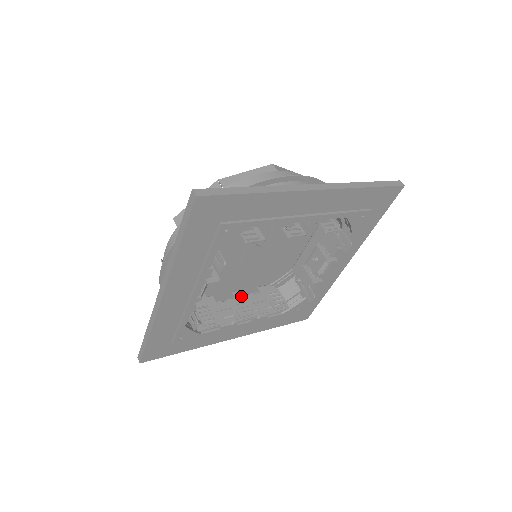
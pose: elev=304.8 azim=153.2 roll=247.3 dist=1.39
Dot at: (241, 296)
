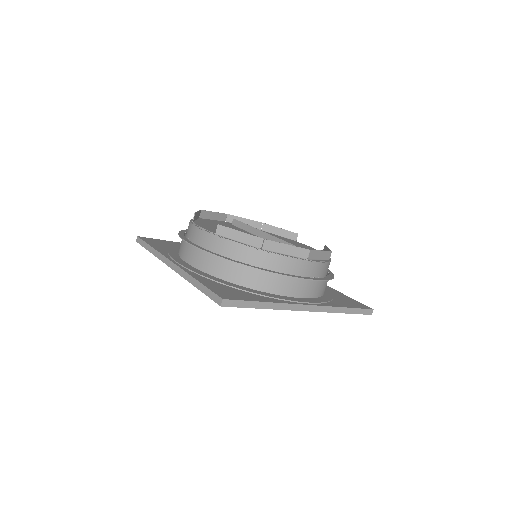
Dot at: occluded
